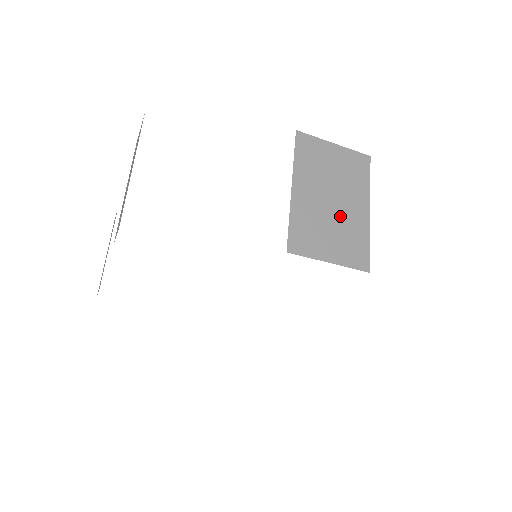
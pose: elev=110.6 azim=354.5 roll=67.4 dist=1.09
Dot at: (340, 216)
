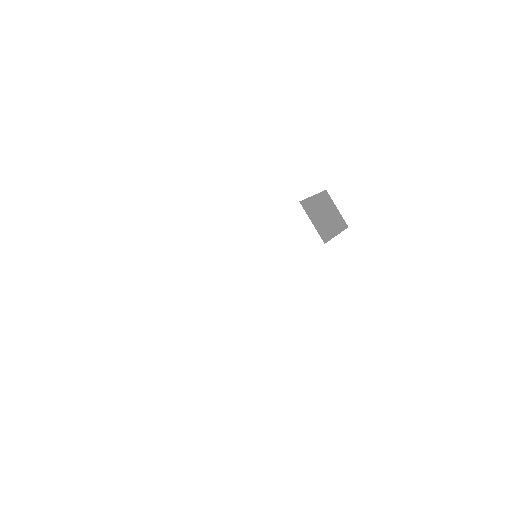
Dot at: (325, 221)
